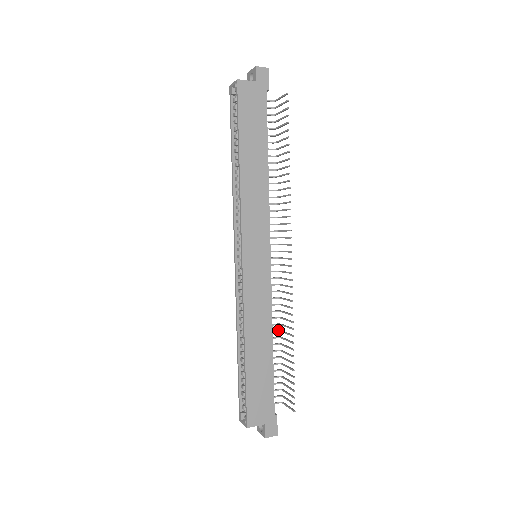
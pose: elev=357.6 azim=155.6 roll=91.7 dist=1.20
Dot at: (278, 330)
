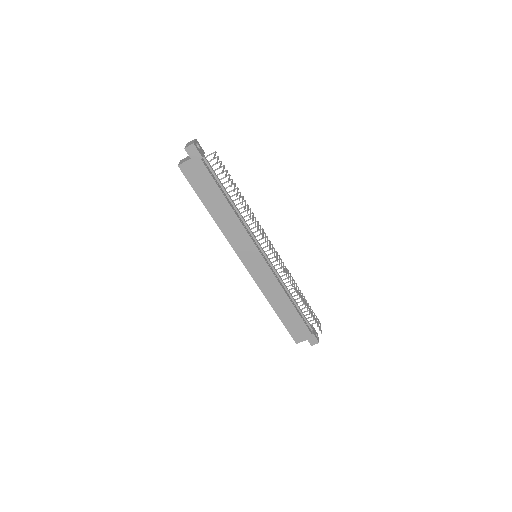
Dot at: occluded
